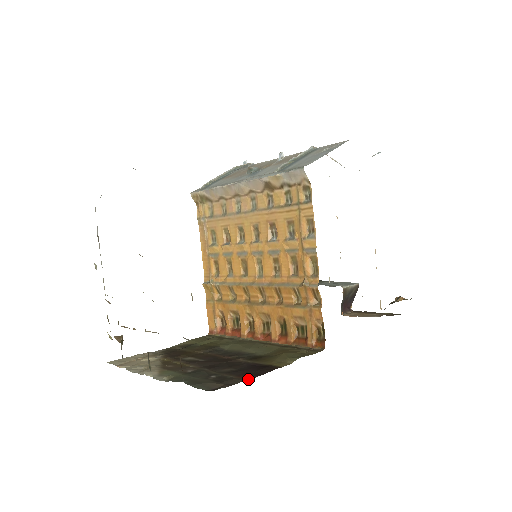
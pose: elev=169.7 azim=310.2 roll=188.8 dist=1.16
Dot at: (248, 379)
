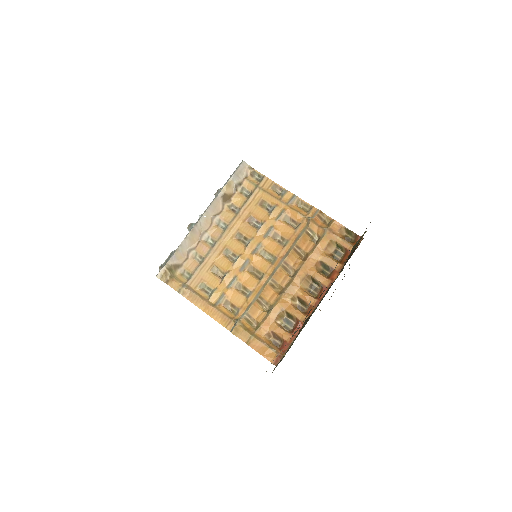
Dot at: occluded
